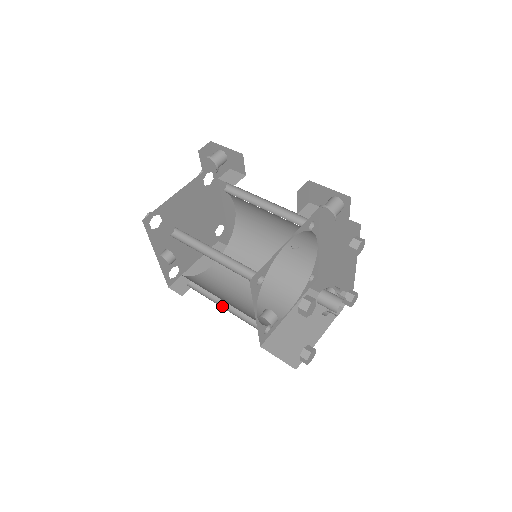
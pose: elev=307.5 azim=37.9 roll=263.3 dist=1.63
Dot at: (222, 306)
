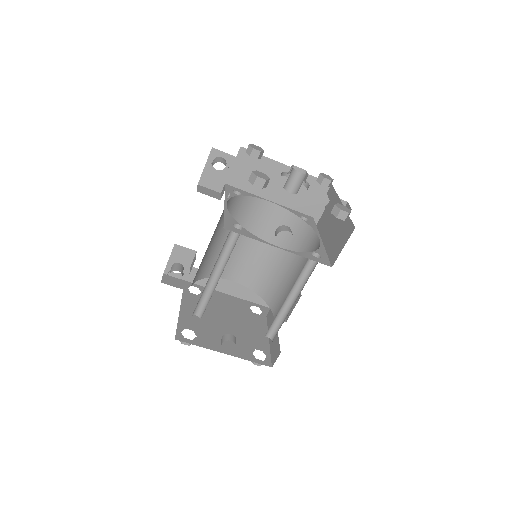
Dot at: occluded
